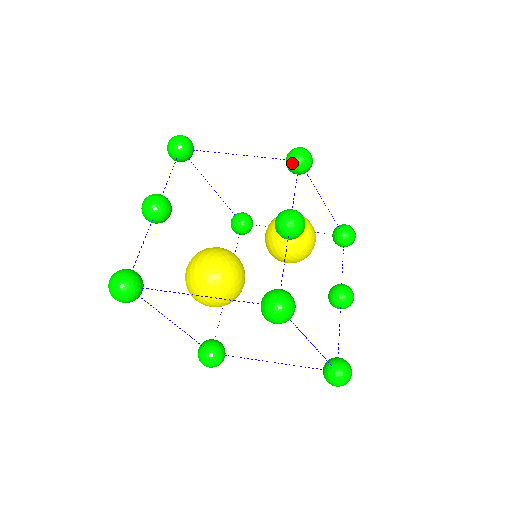
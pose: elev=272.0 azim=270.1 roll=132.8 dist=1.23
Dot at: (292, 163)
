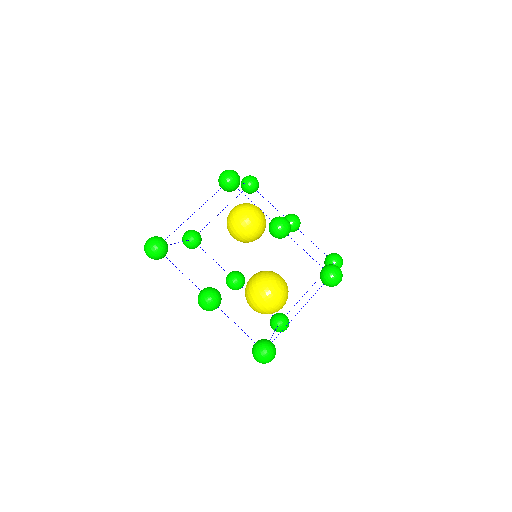
Dot at: (232, 188)
